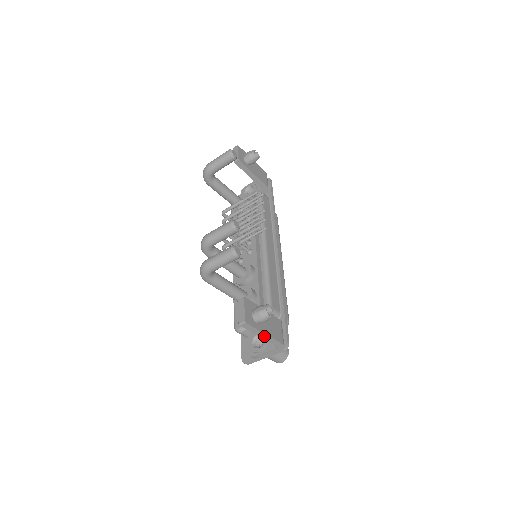
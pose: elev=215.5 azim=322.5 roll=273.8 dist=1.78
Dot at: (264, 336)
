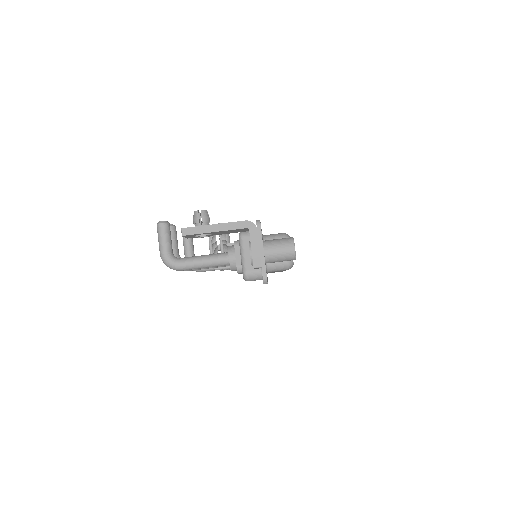
Dot at: (218, 228)
